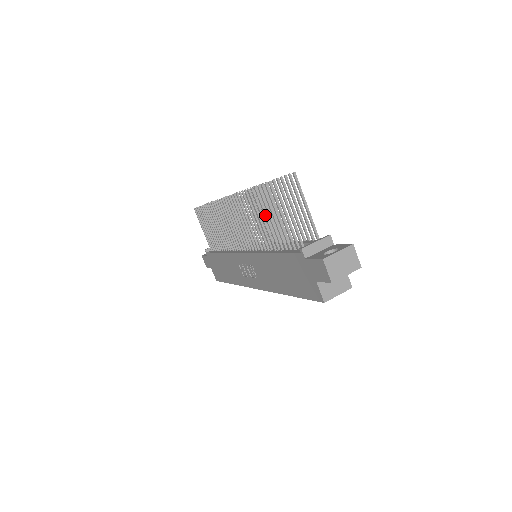
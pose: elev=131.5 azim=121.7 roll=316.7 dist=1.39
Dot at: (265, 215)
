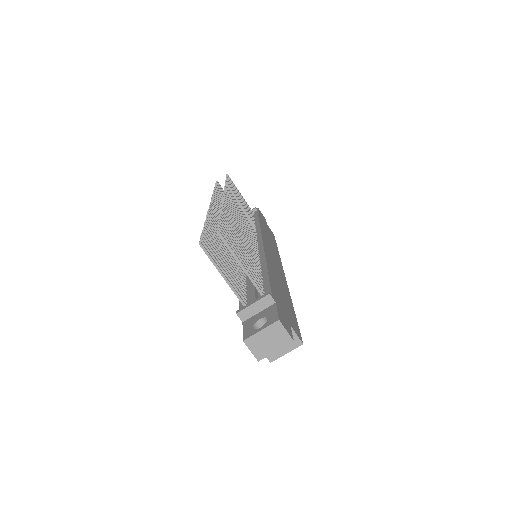
Dot at: occluded
